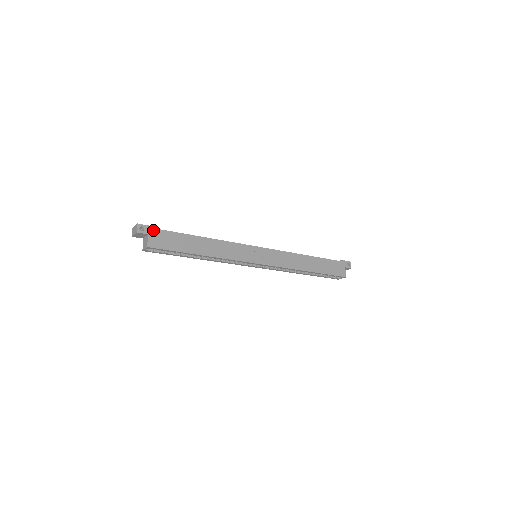
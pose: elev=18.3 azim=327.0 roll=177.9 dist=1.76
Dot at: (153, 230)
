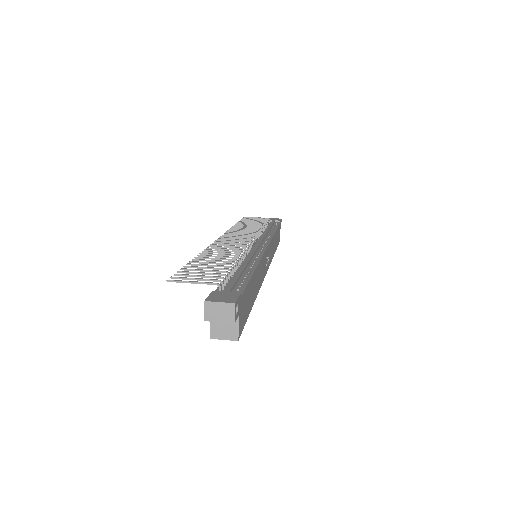
Dot at: (241, 300)
